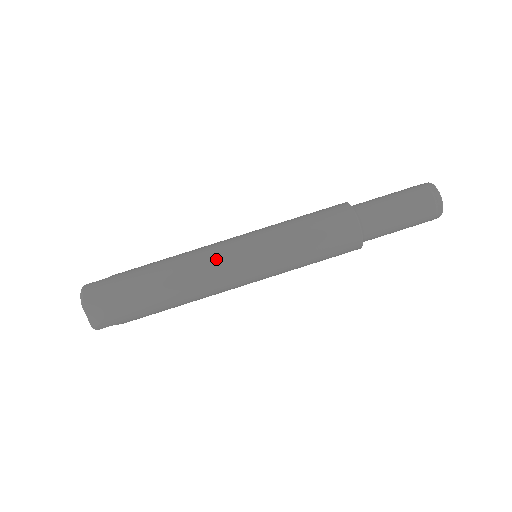
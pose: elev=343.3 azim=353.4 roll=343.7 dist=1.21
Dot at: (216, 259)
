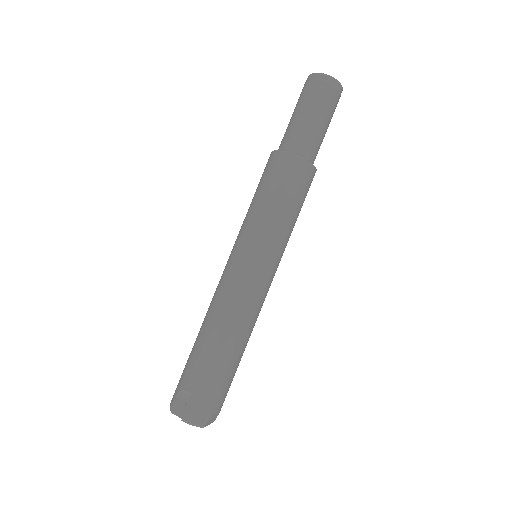
Dot at: (254, 297)
